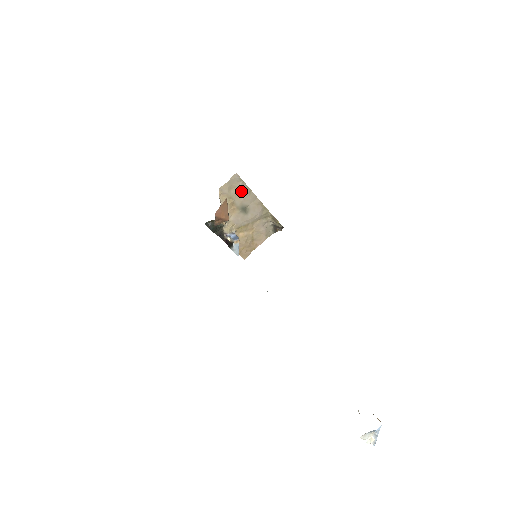
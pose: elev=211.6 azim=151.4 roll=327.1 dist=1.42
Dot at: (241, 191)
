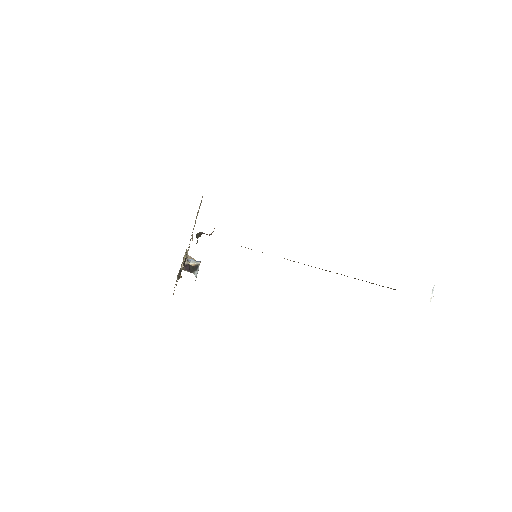
Dot at: occluded
